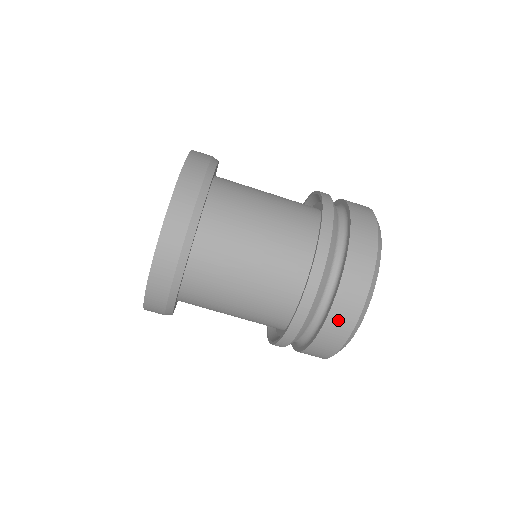
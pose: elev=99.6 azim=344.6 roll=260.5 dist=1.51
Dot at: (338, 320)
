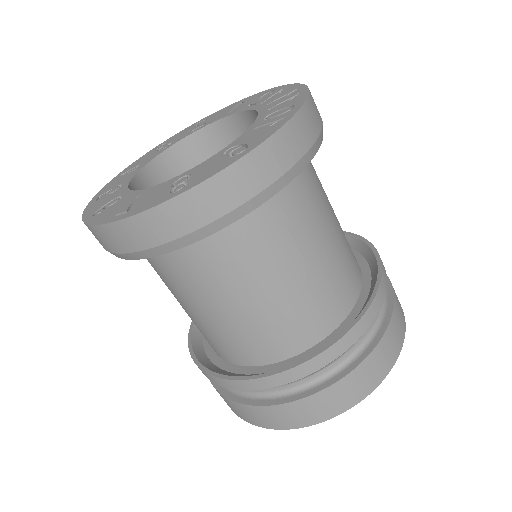
Dot at: (305, 409)
